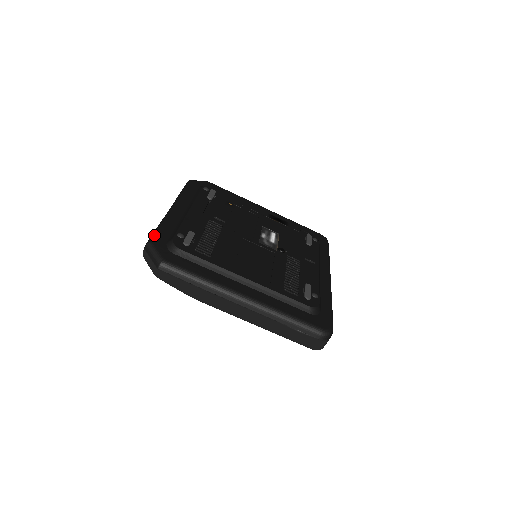
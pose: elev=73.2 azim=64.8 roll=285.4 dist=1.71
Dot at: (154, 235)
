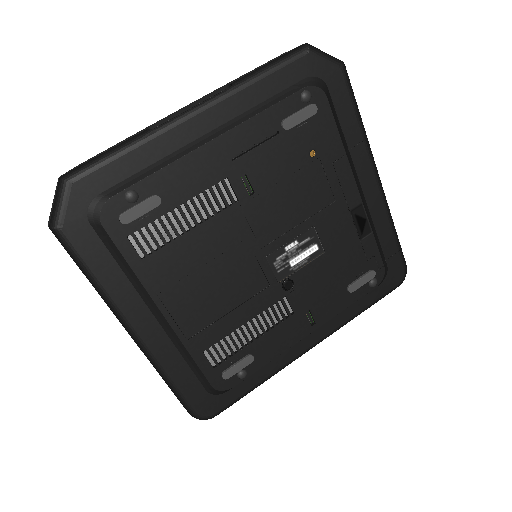
Dot at: (90, 168)
